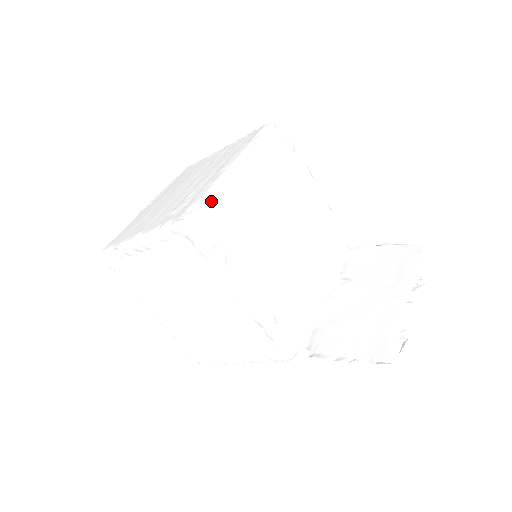
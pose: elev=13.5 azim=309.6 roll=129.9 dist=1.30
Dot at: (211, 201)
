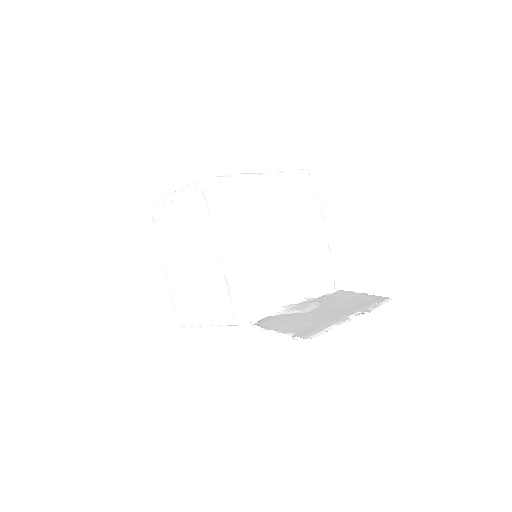
Dot at: (231, 179)
